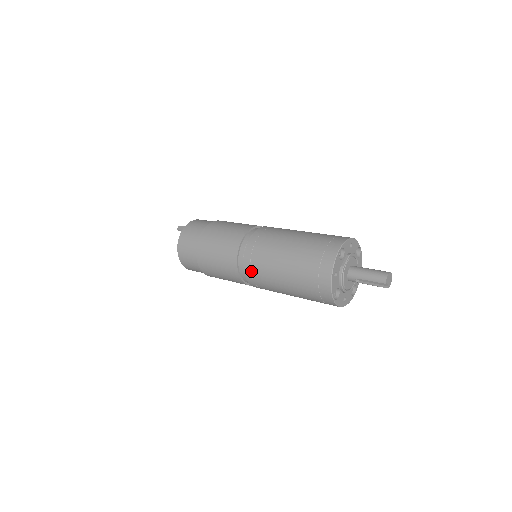
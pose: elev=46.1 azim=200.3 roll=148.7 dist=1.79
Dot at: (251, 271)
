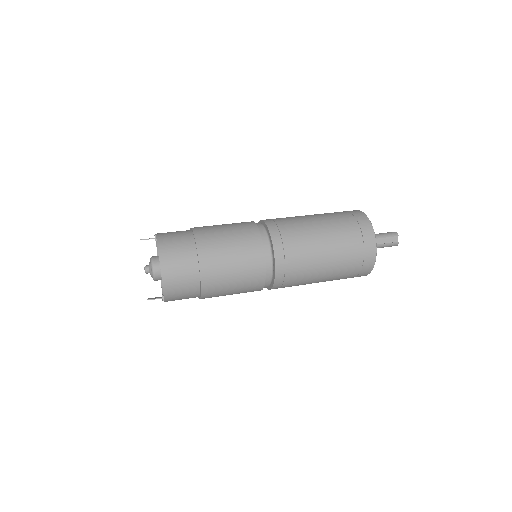
Dot at: (282, 240)
